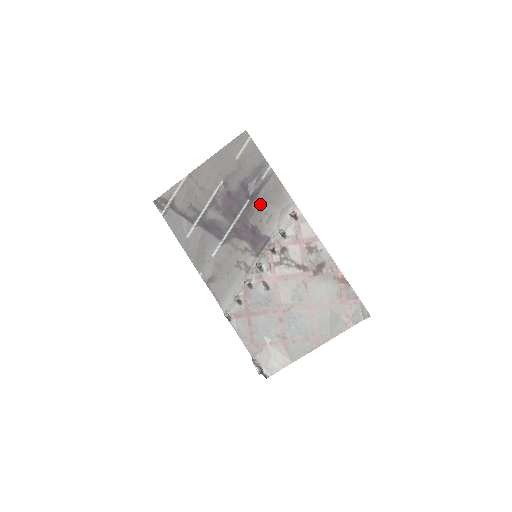
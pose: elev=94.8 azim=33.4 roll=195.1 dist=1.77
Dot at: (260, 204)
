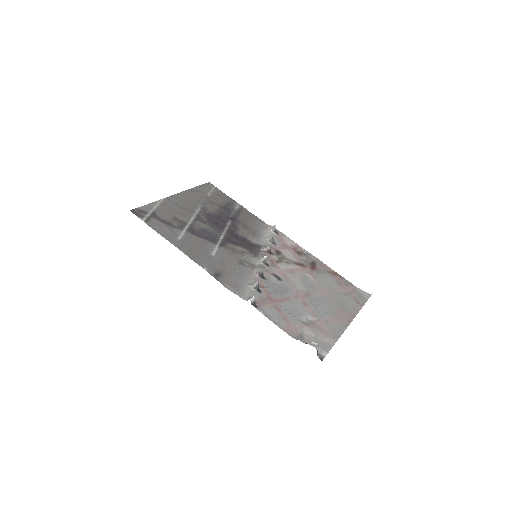
Dot at: (242, 223)
